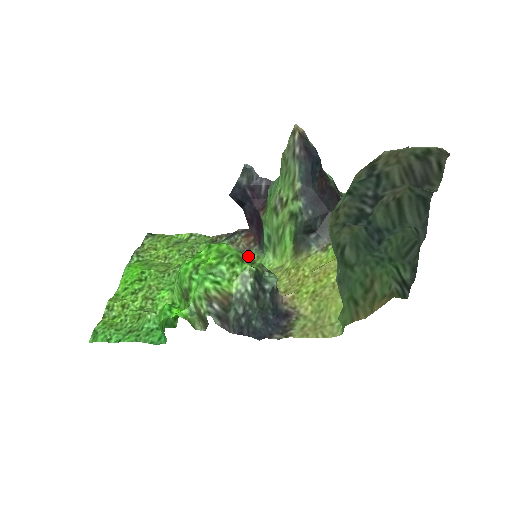
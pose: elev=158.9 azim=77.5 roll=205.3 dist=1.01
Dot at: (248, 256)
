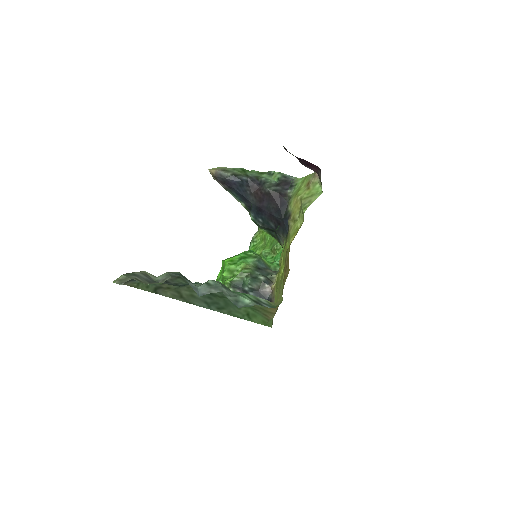
Dot at: (241, 264)
